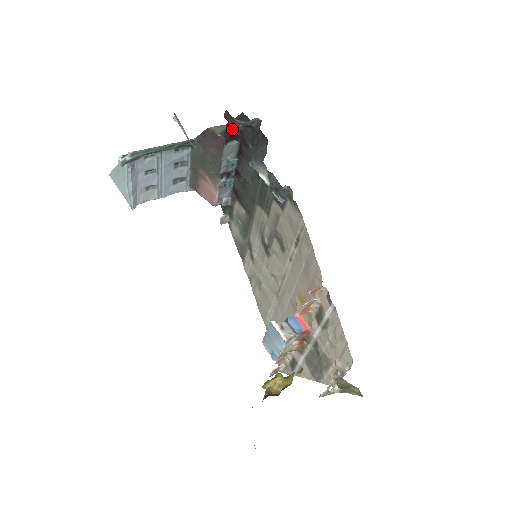
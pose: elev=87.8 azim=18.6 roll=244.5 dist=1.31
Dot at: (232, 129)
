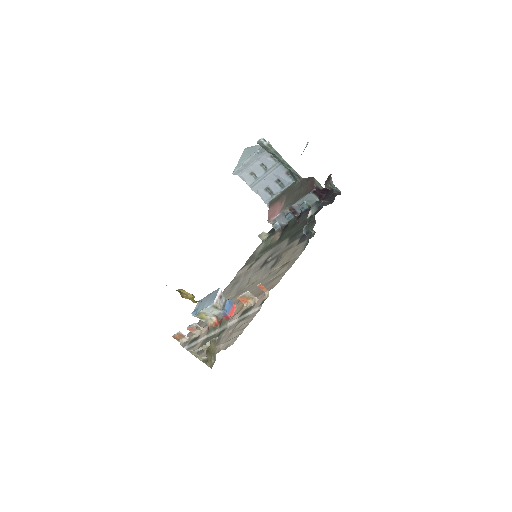
Dot at: (324, 191)
